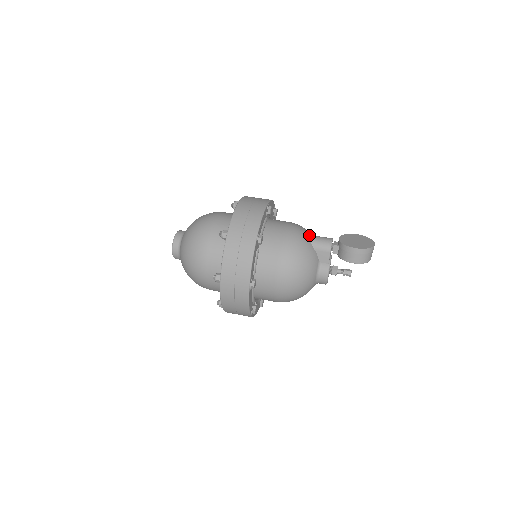
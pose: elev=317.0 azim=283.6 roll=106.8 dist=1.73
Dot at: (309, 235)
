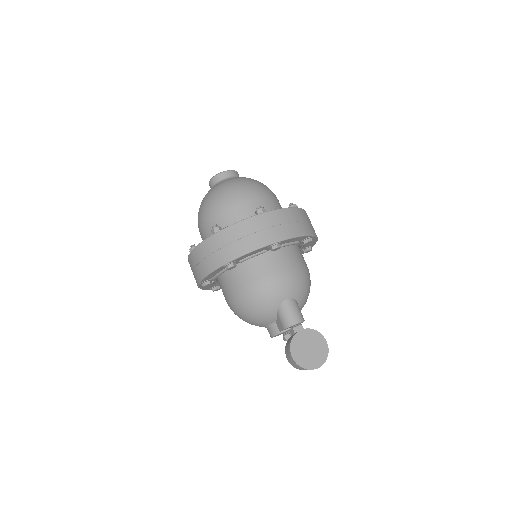
Dot at: (288, 298)
